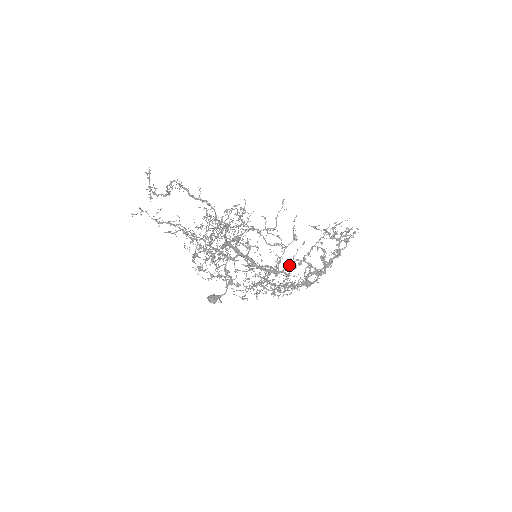
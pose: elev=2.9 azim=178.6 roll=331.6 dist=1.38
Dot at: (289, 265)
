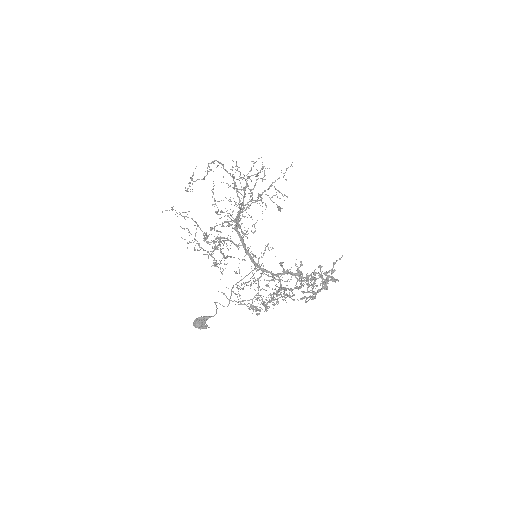
Dot at: occluded
